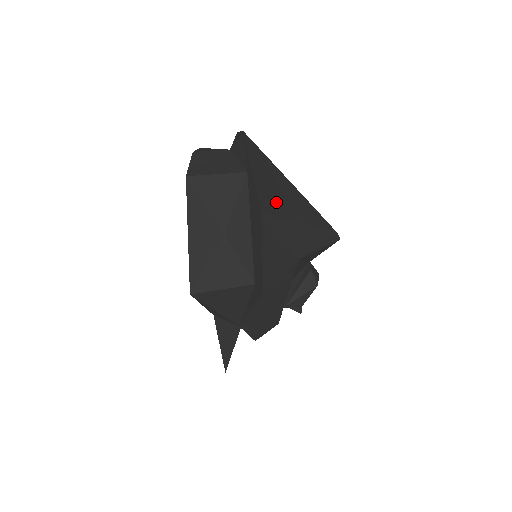
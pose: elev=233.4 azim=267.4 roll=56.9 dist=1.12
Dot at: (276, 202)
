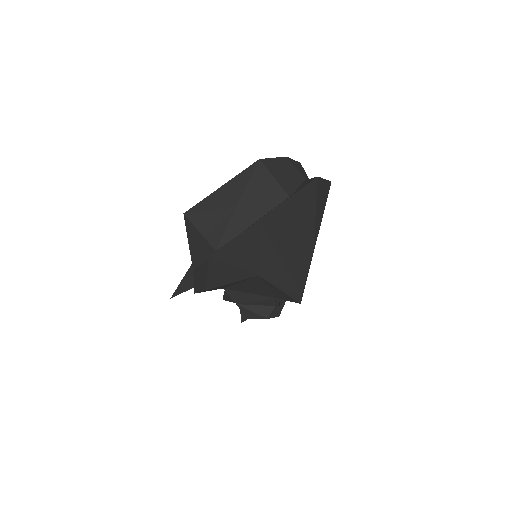
Dot at: (282, 230)
